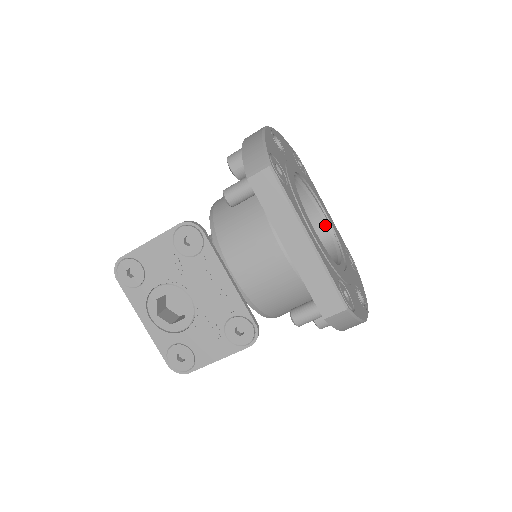
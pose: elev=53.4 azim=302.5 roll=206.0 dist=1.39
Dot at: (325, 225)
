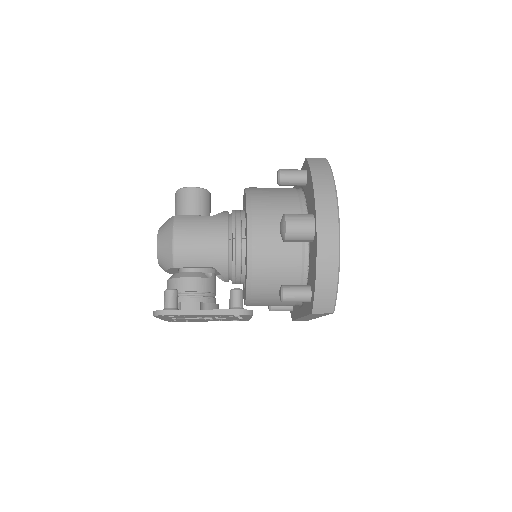
Dot at: occluded
